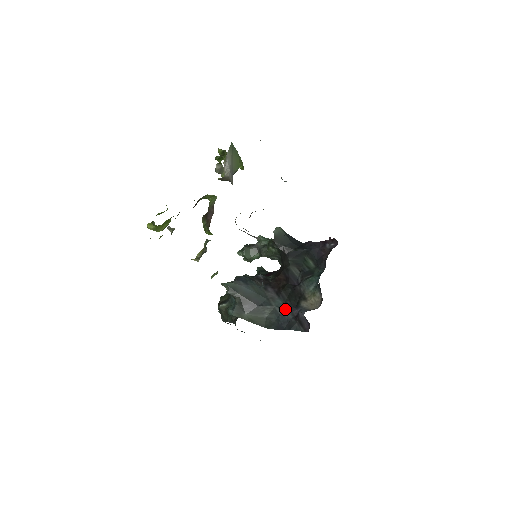
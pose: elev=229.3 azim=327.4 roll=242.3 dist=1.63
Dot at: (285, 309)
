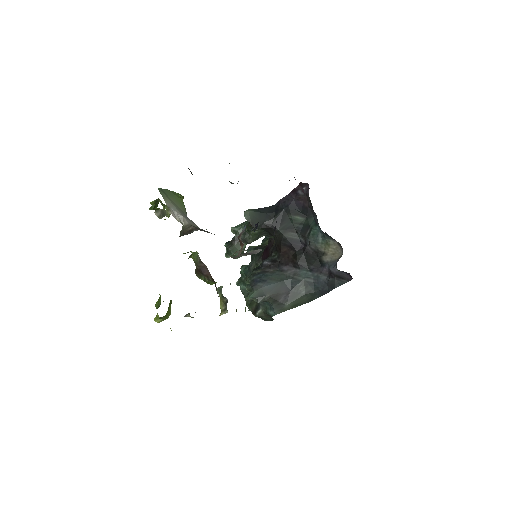
Dot at: (314, 275)
